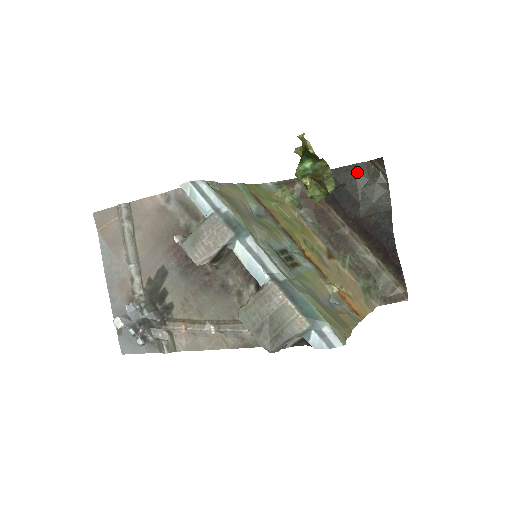
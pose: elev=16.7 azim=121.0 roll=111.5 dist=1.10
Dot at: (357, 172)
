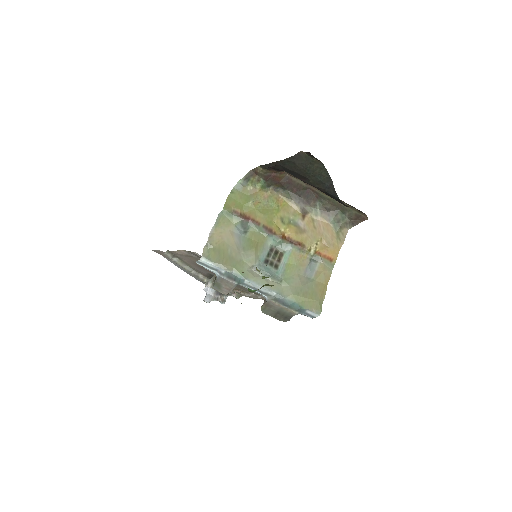
Dot at: (296, 162)
